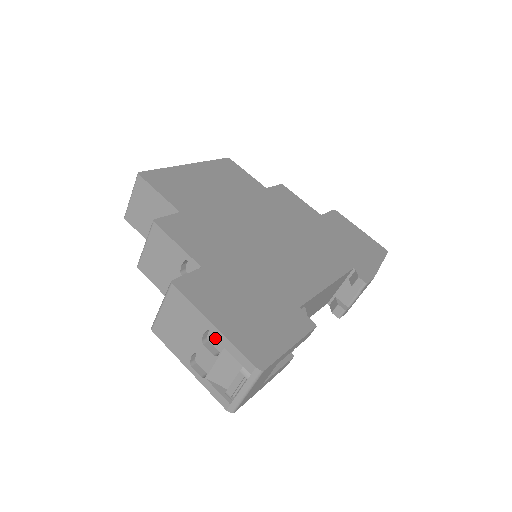
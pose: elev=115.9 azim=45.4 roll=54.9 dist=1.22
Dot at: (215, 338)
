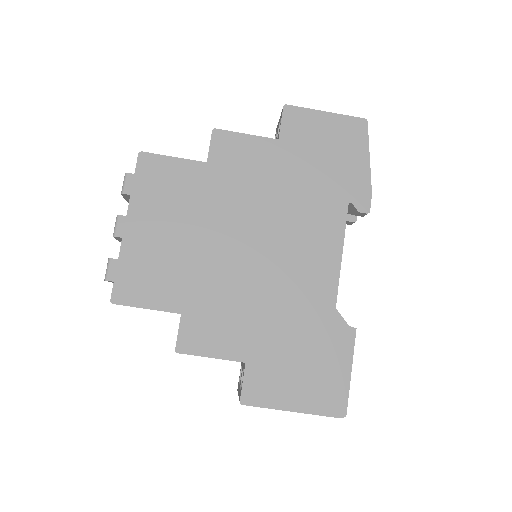
Dot at: occluded
